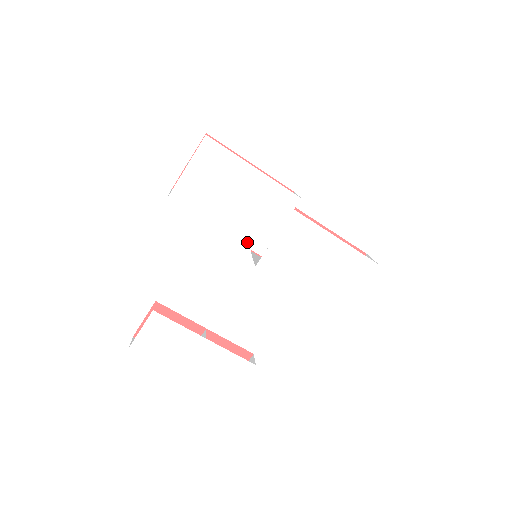
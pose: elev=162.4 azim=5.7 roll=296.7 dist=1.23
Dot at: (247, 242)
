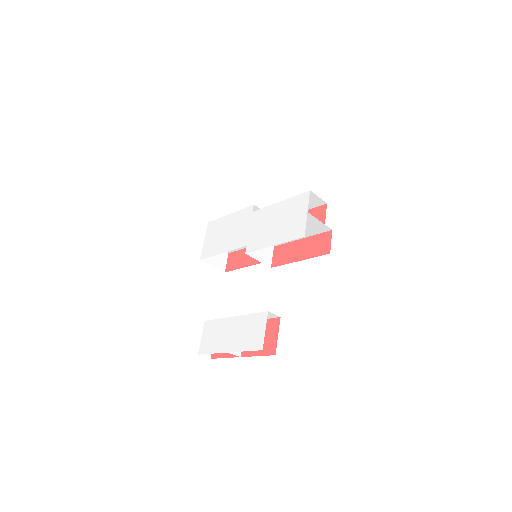
Dot at: (237, 246)
